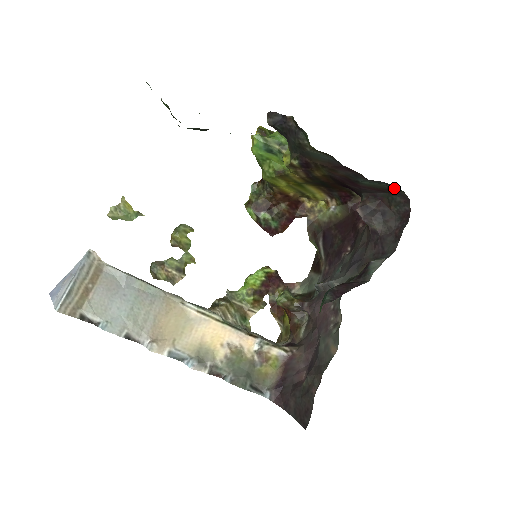
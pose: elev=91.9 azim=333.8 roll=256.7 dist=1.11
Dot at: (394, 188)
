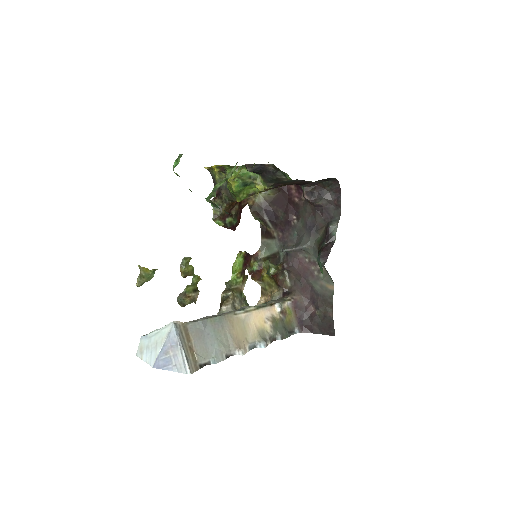
Dot at: (330, 178)
